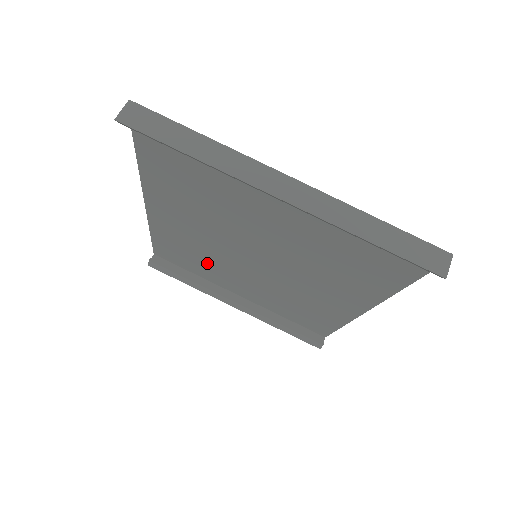
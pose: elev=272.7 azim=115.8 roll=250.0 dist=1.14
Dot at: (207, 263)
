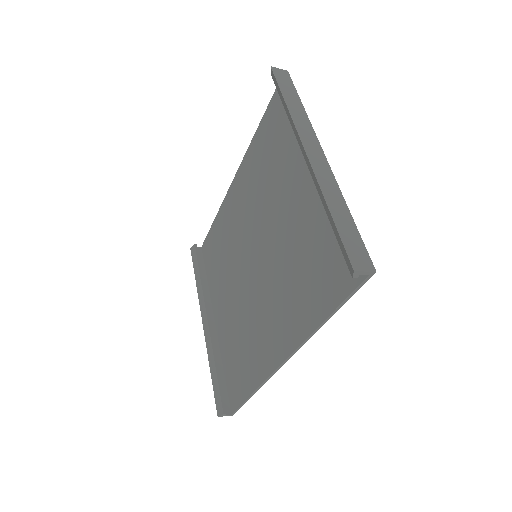
Dot at: (223, 264)
